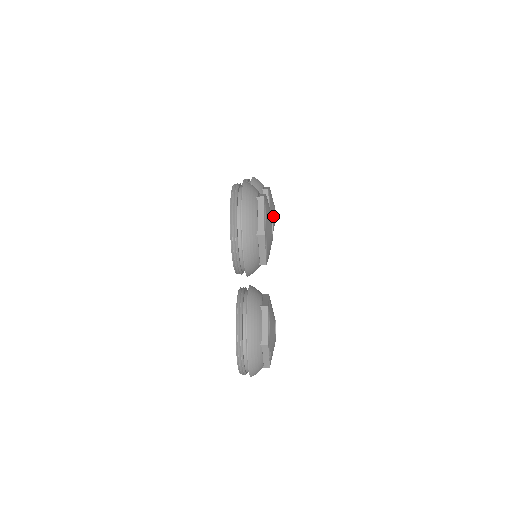
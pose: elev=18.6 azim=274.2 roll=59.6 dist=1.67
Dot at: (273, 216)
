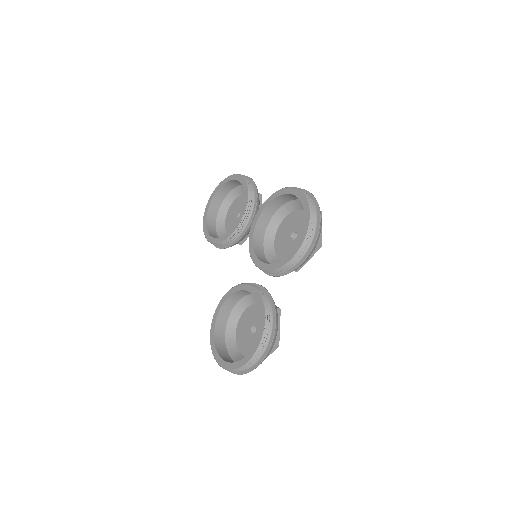
Dot at: occluded
